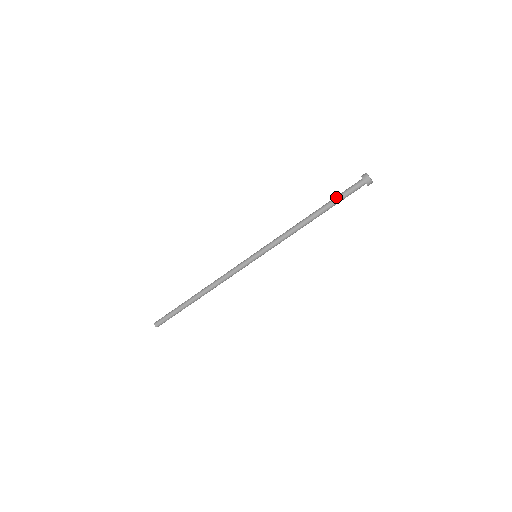
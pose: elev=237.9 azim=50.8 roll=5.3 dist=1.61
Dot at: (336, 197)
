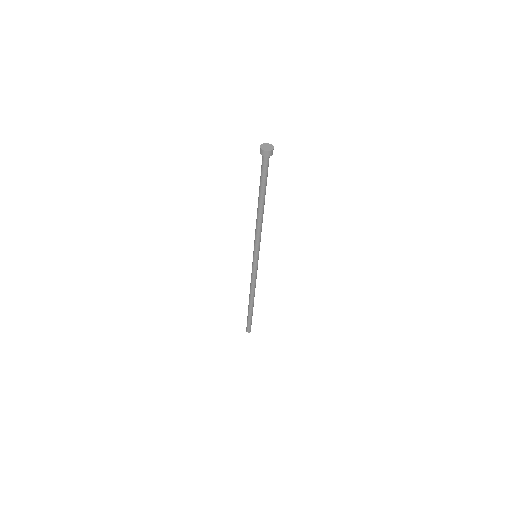
Dot at: (261, 183)
